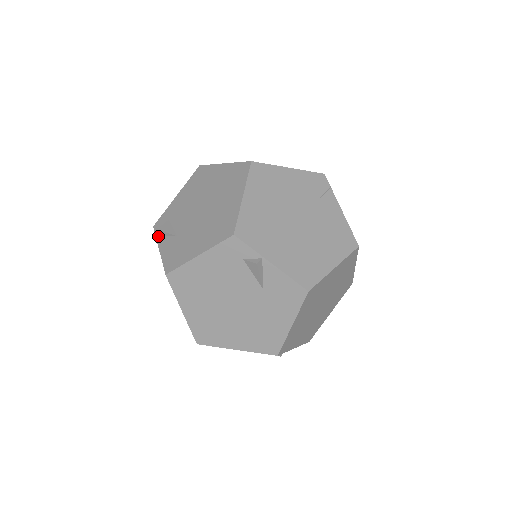
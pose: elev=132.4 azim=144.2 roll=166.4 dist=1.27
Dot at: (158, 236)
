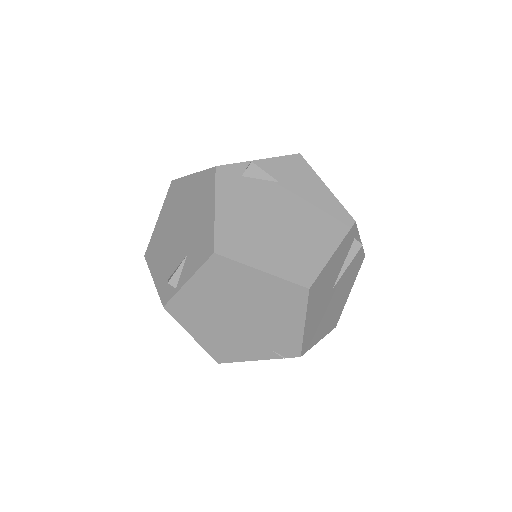
Dot at: (175, 290)
